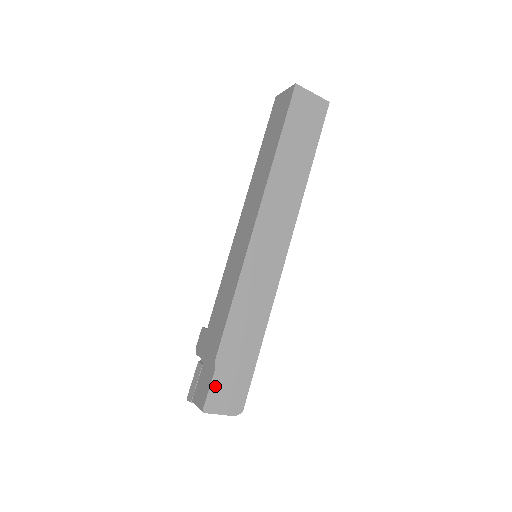
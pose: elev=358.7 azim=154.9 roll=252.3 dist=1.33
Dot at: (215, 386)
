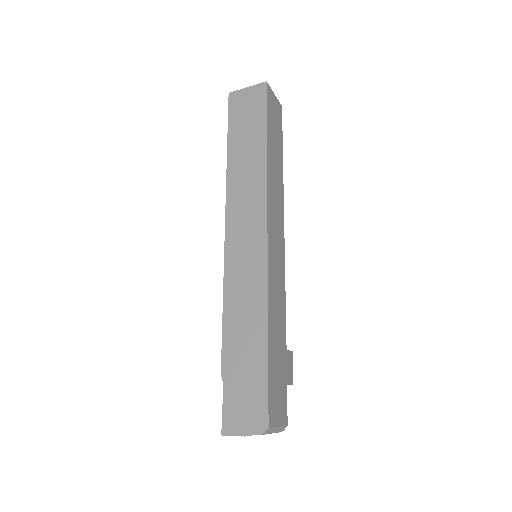
Dot at: (228, 402)
